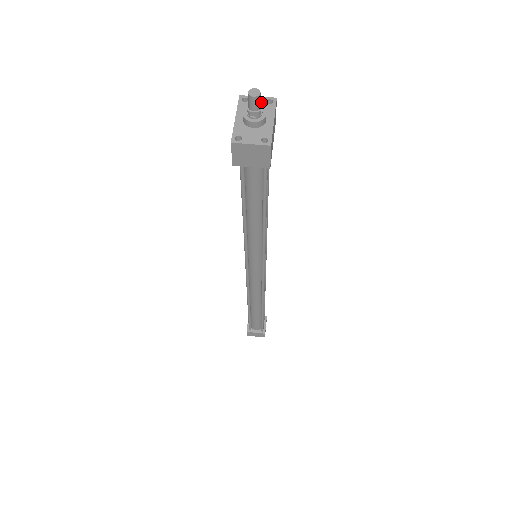
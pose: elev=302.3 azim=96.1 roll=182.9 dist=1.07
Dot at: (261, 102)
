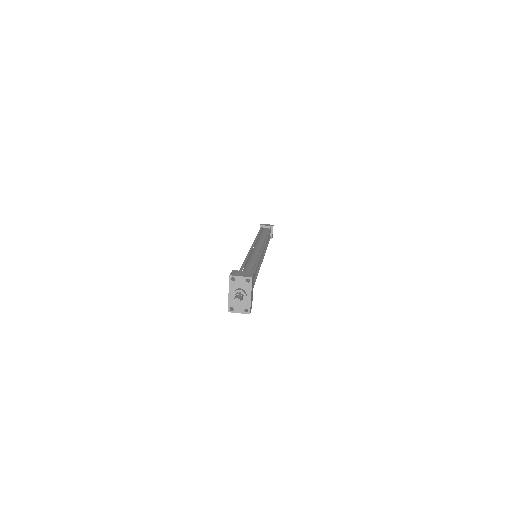
Dot at: (243, 281)
